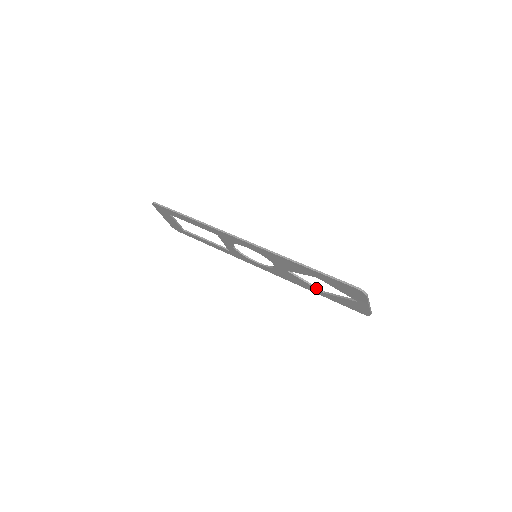
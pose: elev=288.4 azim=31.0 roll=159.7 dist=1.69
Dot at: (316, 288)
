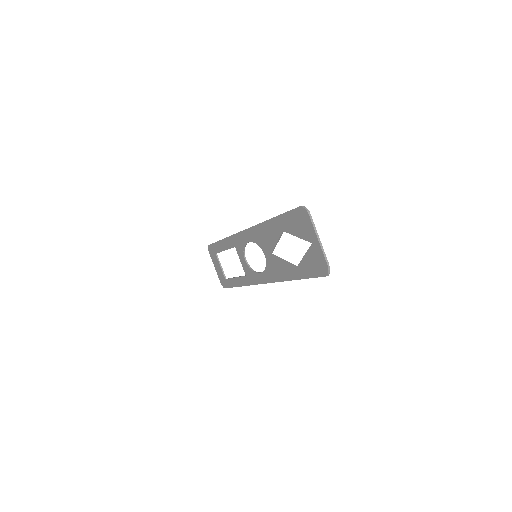
Dot at: (291, 264)
